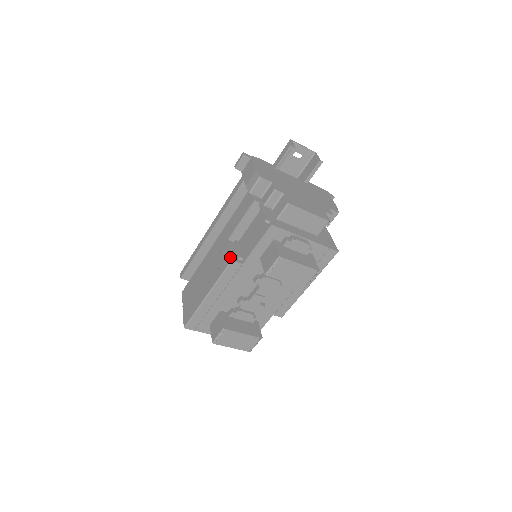
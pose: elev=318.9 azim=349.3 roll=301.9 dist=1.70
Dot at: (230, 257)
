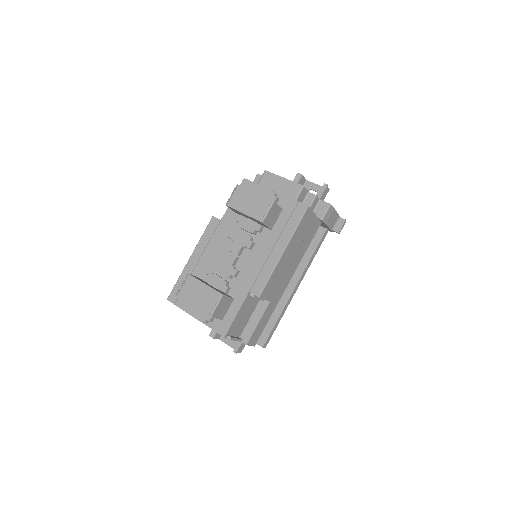
Dot at: occluded
